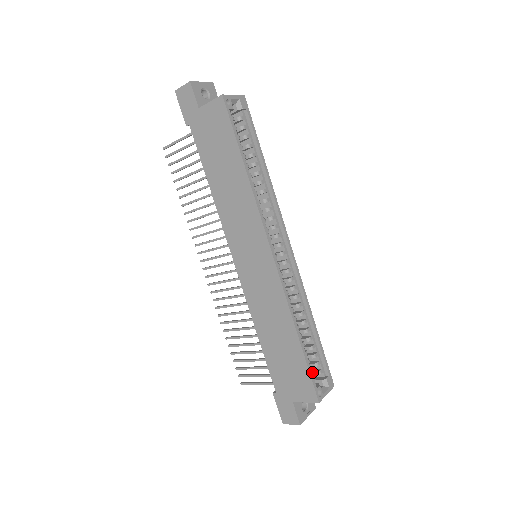
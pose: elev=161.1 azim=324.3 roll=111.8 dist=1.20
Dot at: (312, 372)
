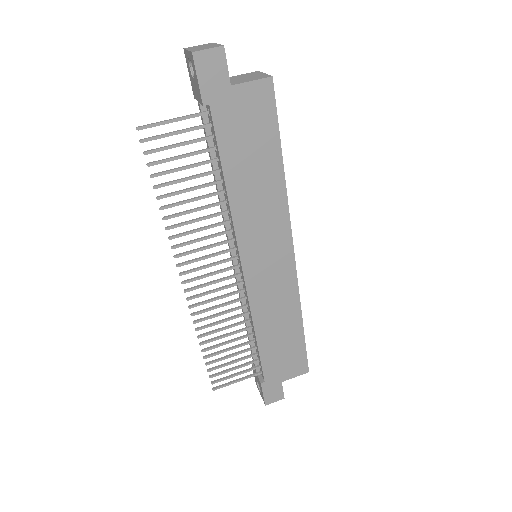
Dot at: occluded
